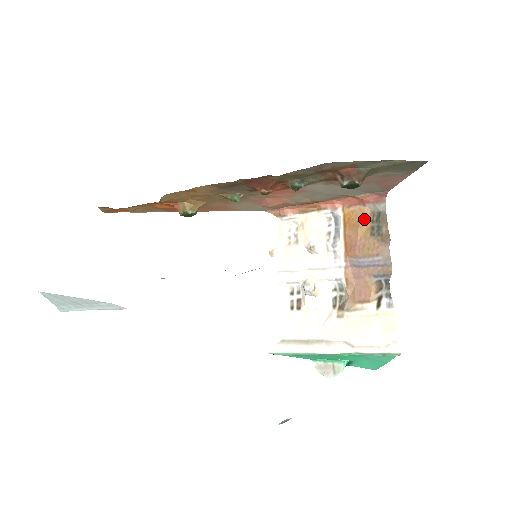
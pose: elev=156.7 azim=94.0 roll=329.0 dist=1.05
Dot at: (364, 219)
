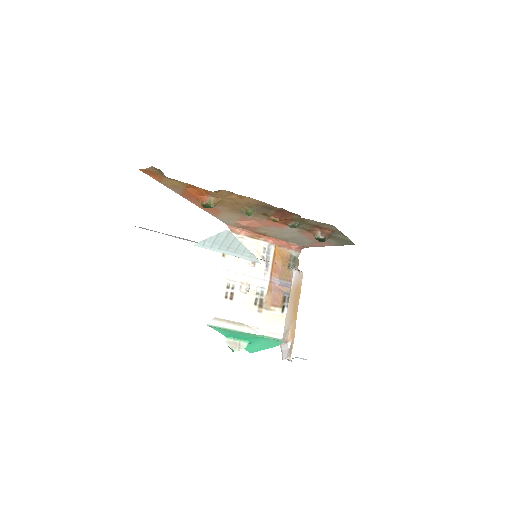
Dot at: (286, 257)
